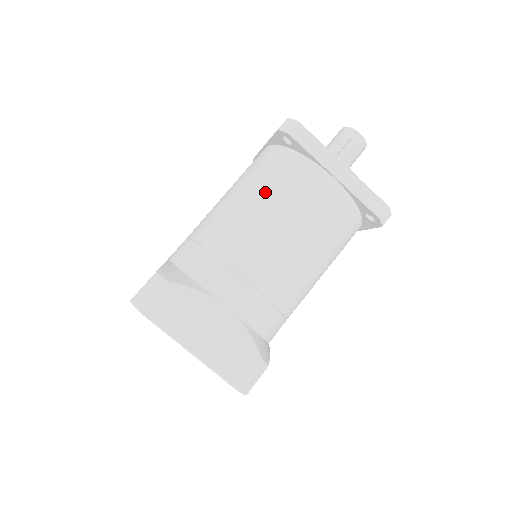
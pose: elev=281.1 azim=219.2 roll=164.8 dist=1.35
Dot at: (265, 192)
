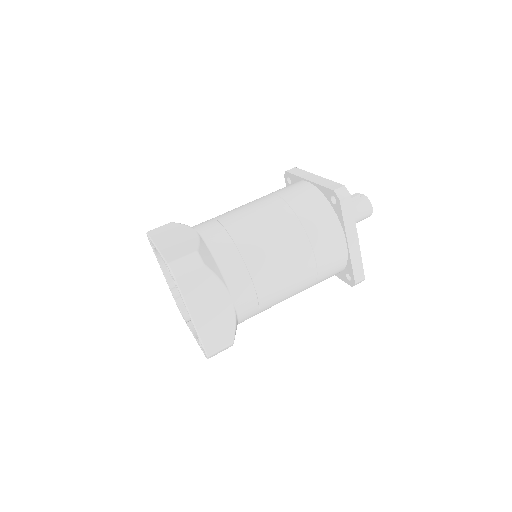
Dot at: occluded
